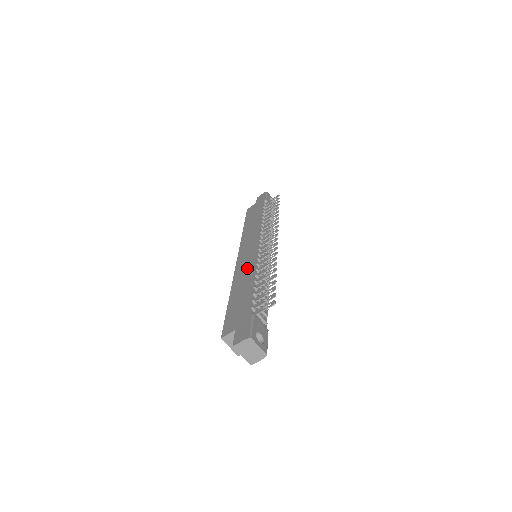
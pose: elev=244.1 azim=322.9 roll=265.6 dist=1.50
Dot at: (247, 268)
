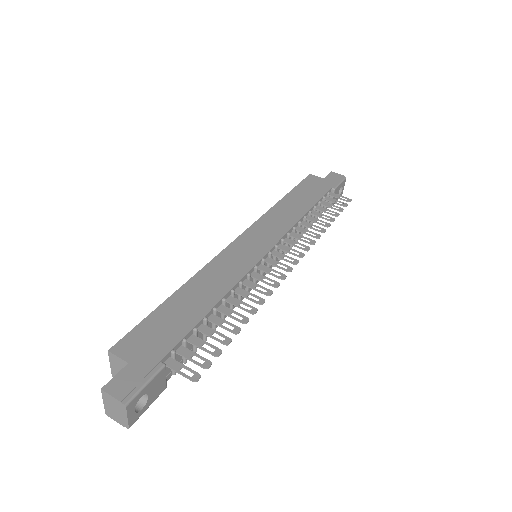
Dot at: (228, 273)
